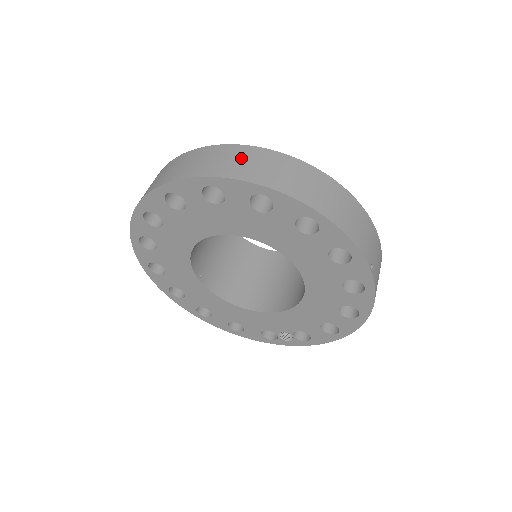
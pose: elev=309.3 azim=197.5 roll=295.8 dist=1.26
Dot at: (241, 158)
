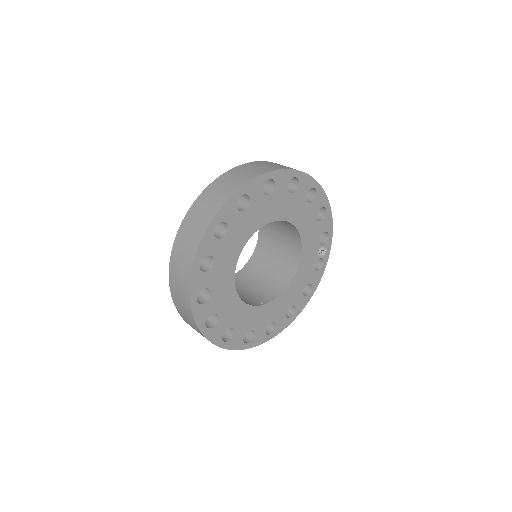
Dot at: (185, 238)
